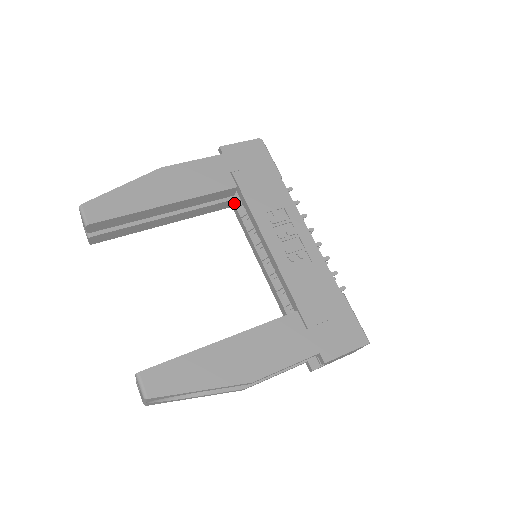
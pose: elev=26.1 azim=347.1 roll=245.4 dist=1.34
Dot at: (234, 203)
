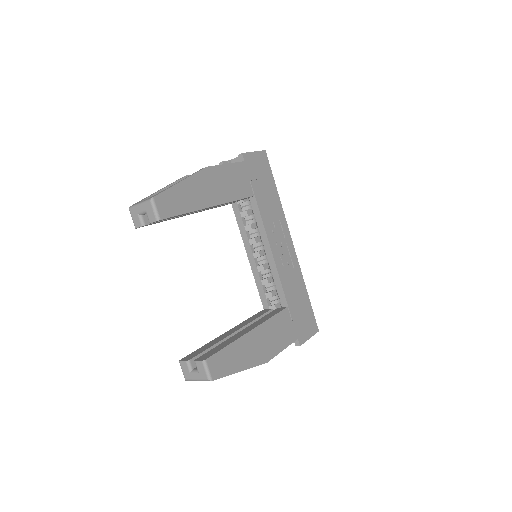
Dot at: (237, 203)
